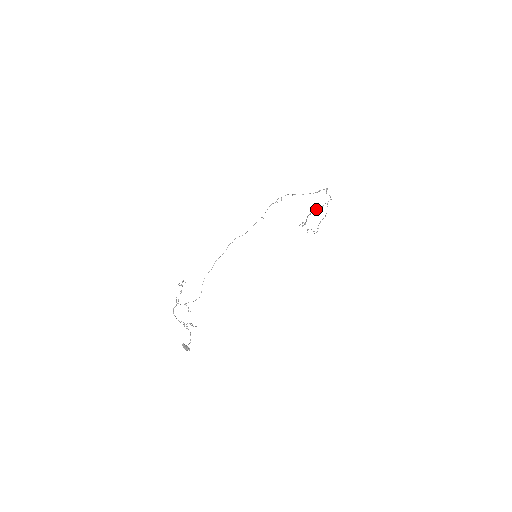
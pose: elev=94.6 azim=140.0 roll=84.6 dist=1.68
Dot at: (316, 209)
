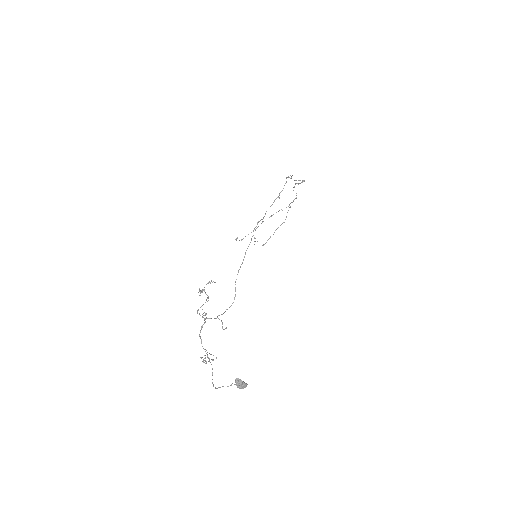
Dot at: (281, 209)
